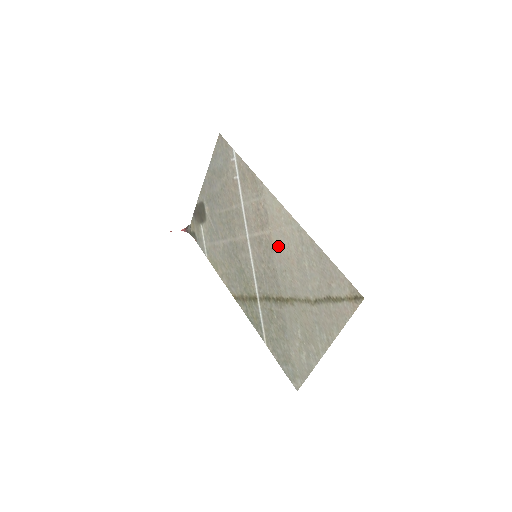
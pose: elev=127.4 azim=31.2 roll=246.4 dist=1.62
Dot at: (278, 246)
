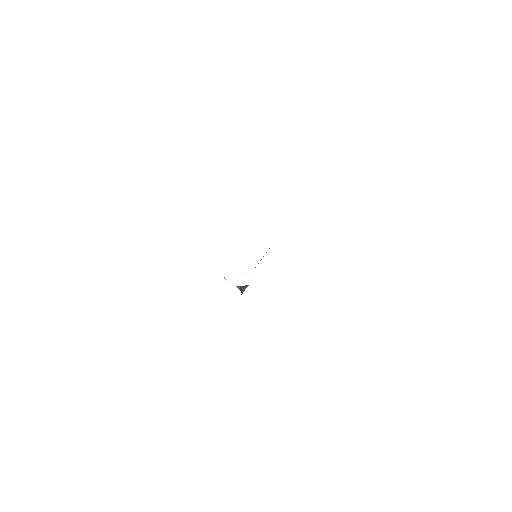
Dot at: occluded
